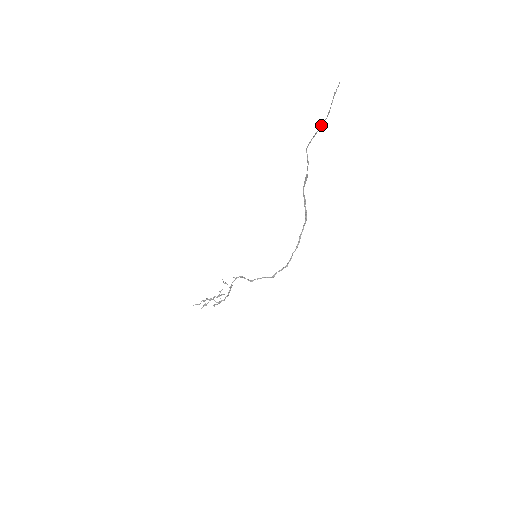
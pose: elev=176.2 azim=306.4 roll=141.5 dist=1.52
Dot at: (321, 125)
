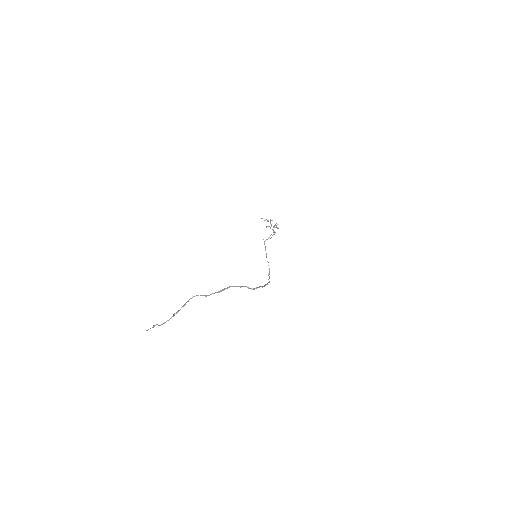
Dot at: (177, 311)
